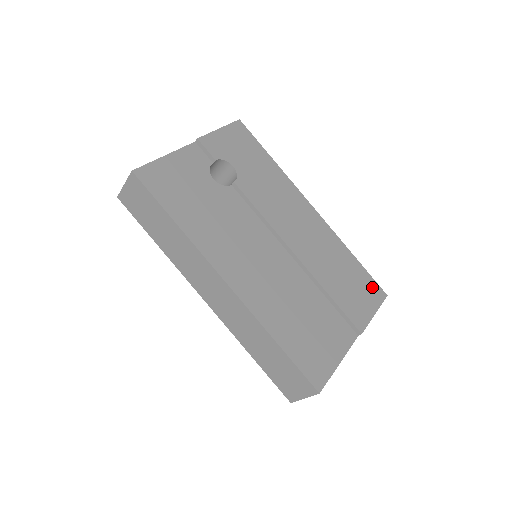
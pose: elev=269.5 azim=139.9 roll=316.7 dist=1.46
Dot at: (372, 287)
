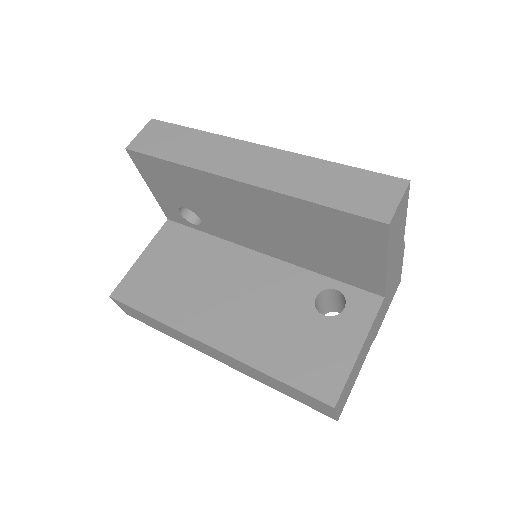
Dot at: occluded
